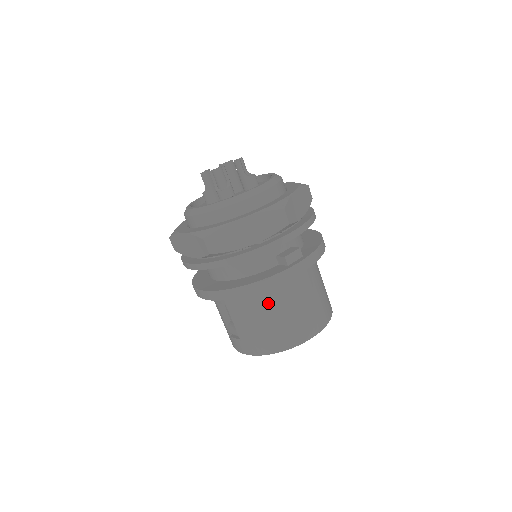
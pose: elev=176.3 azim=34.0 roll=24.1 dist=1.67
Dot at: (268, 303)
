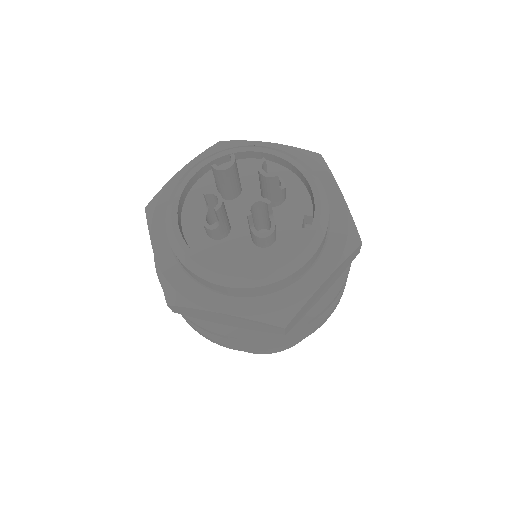
Dot at: occluded
